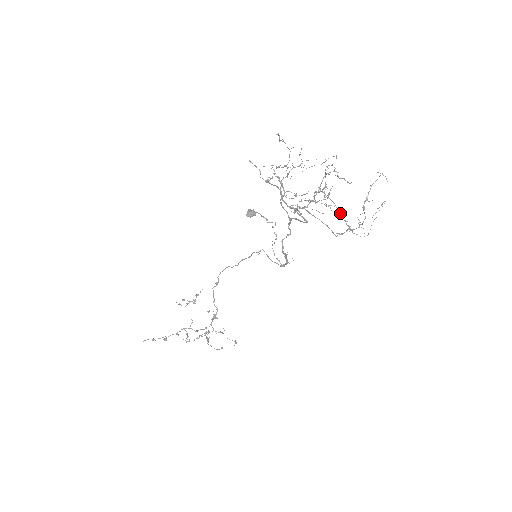
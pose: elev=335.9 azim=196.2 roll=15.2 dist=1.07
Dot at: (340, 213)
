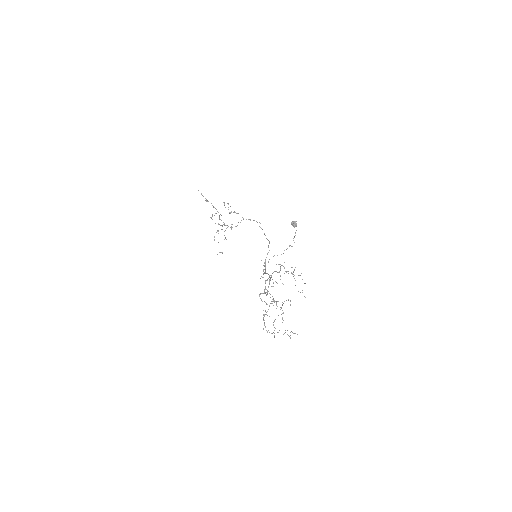
Dot at: occluded
